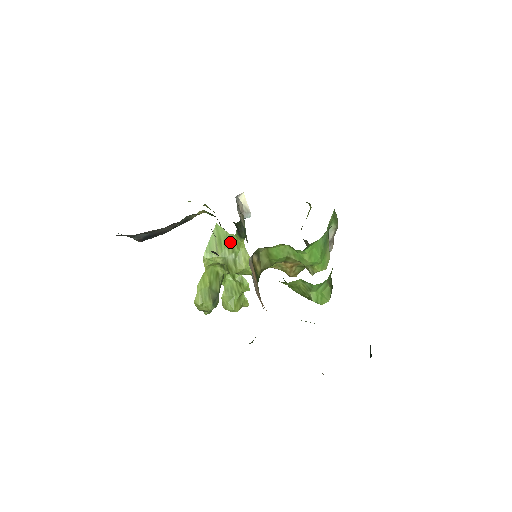
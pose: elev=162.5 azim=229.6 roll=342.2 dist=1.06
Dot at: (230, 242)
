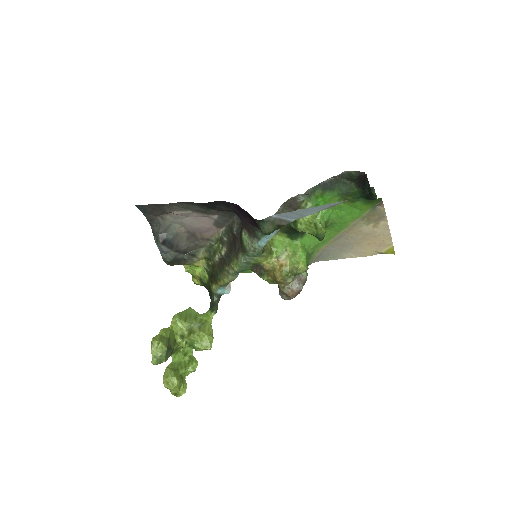
Dot at: (199, 317)
